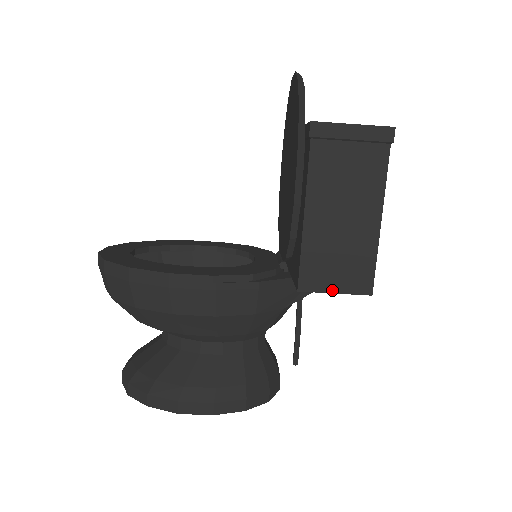
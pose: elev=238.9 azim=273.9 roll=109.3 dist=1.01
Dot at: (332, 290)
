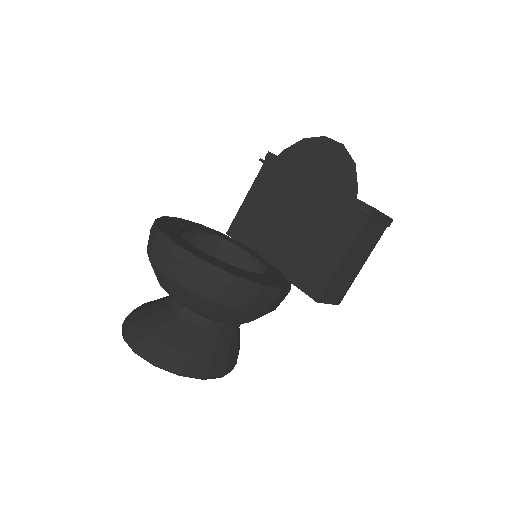
Dot at: (328, 302)
